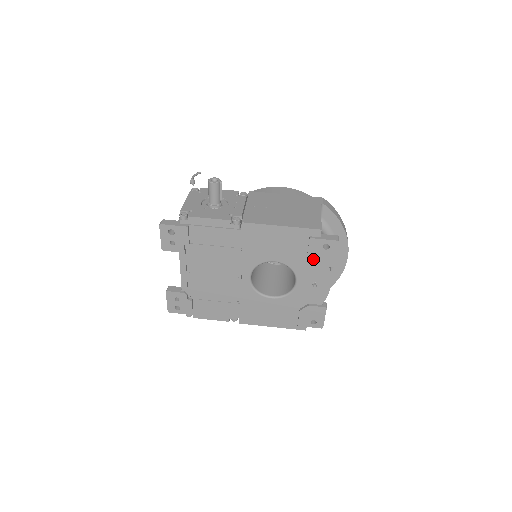
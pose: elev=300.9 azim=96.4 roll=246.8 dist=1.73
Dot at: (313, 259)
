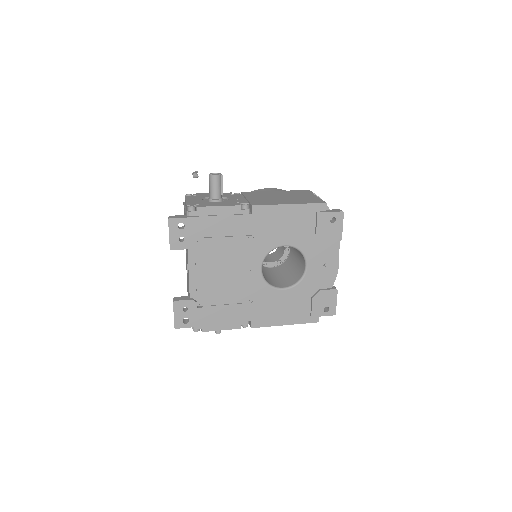
Dot at: (322, 235)
